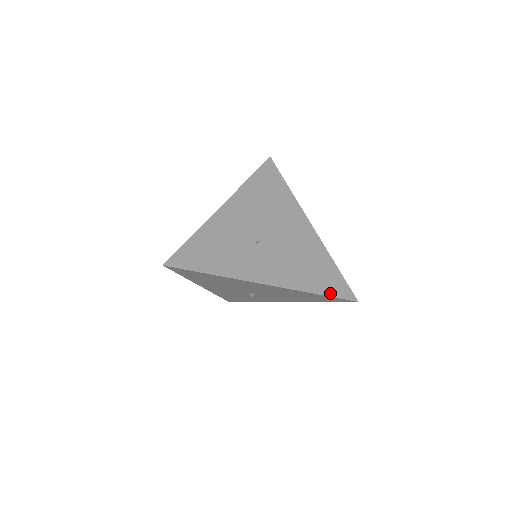
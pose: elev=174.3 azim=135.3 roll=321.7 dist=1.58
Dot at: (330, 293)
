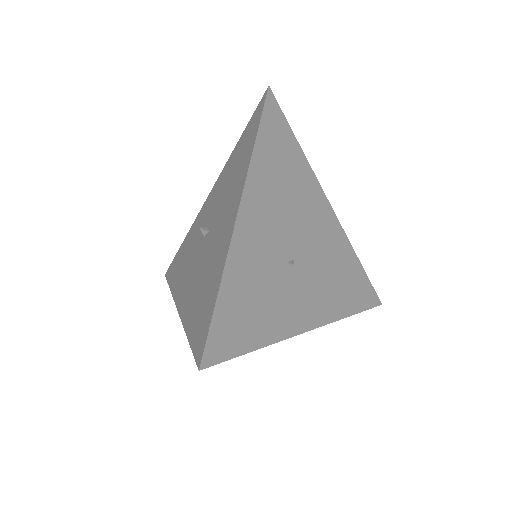
Dot at: (362, 306)
